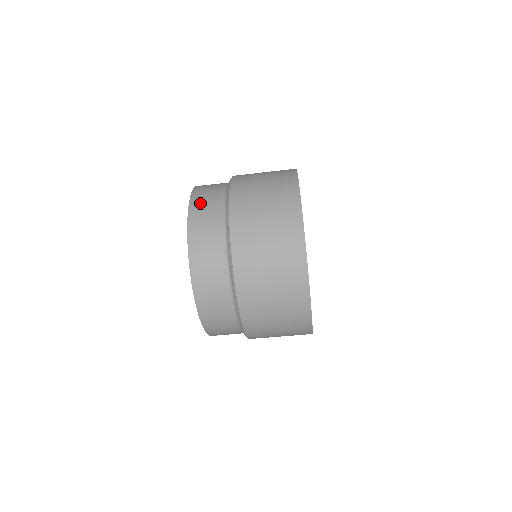
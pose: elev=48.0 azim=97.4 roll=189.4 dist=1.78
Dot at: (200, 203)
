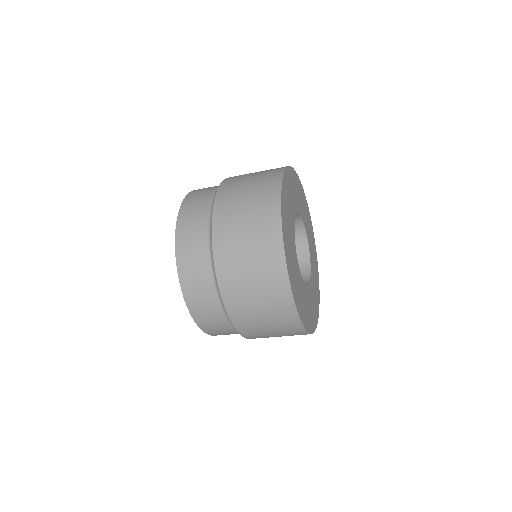
Dot at: (196, 194)
